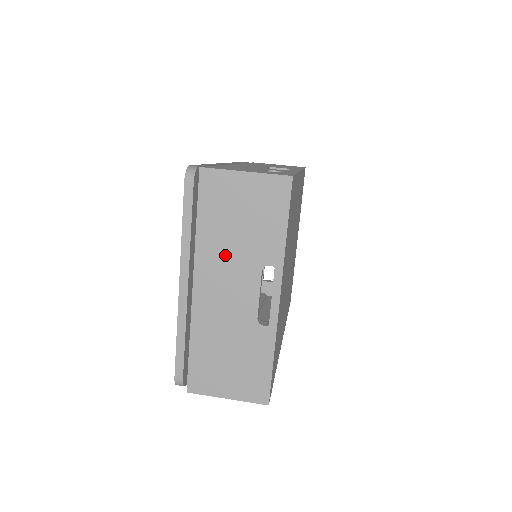
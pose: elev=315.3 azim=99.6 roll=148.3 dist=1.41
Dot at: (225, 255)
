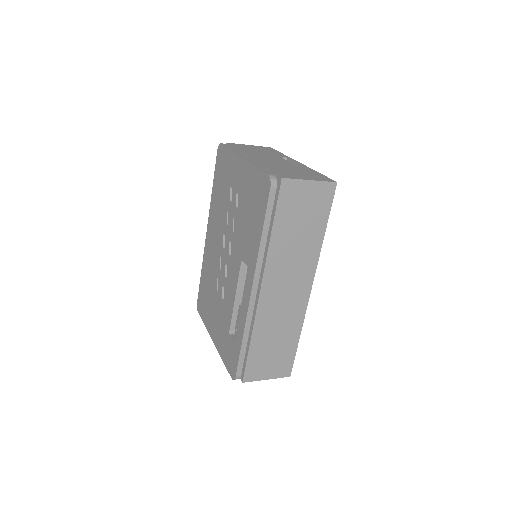
Dot at: (259, 154)
